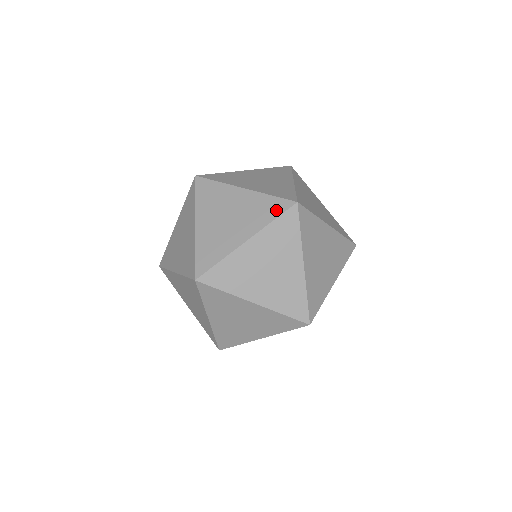
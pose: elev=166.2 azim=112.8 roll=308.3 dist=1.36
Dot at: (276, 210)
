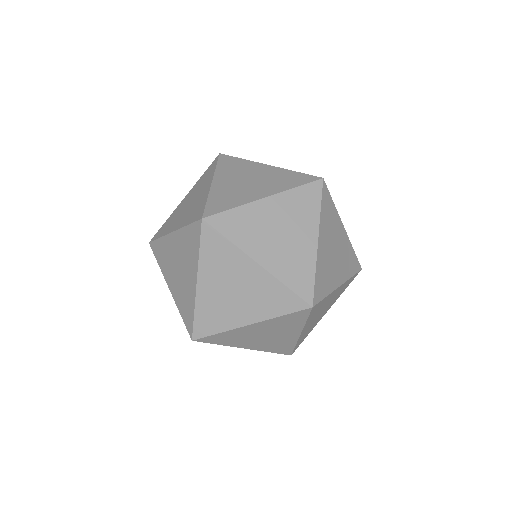
Dot at: (300, 180)
